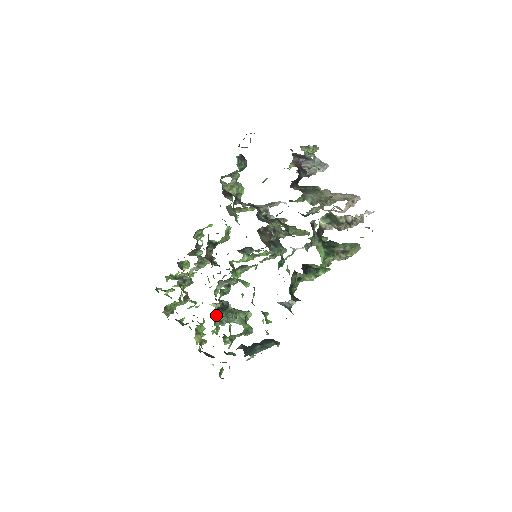
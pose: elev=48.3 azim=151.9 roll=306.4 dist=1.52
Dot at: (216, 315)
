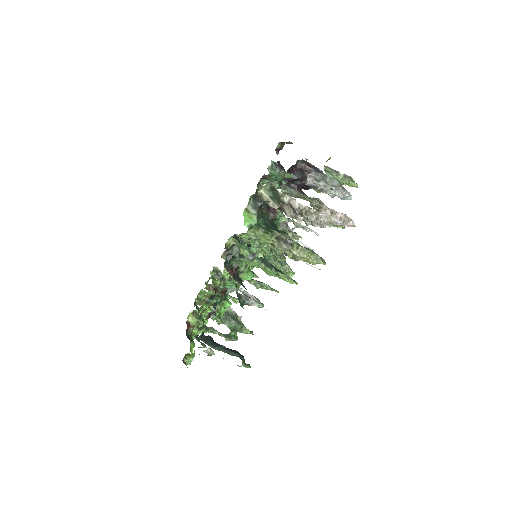
Dot at: (208, 299)
